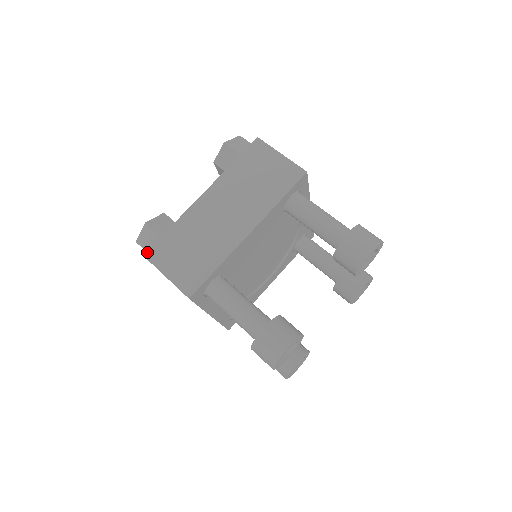
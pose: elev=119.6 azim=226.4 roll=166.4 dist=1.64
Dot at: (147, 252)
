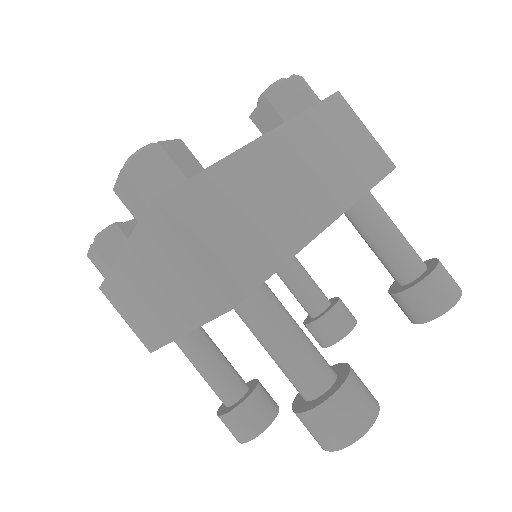
Dot at: (160, 198)
